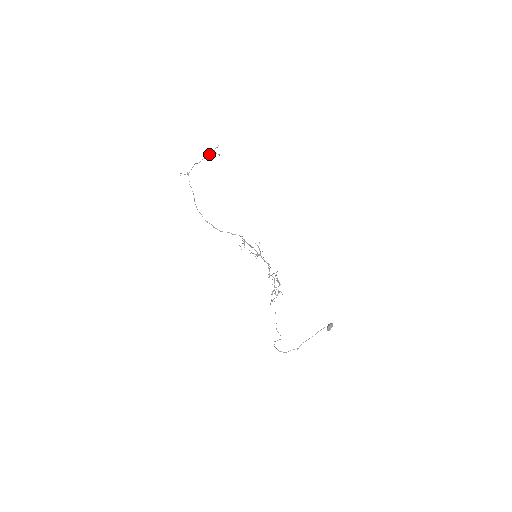
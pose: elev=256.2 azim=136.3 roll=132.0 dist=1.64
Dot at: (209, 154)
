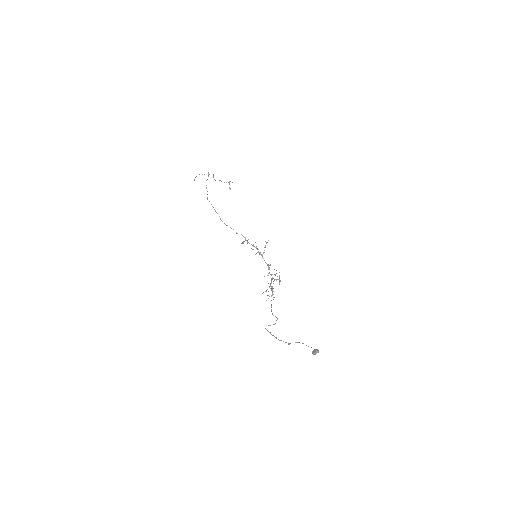
Dot at: (224, 182)
